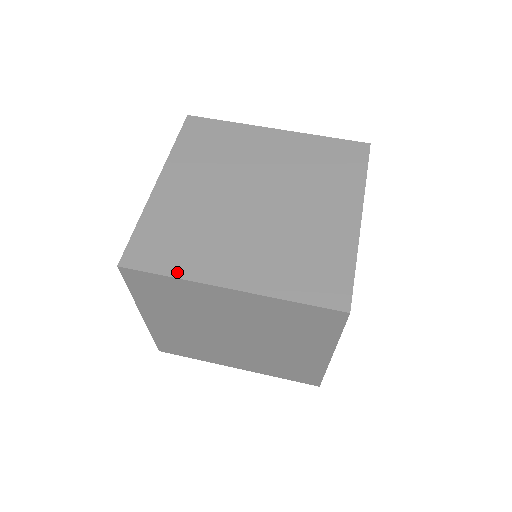
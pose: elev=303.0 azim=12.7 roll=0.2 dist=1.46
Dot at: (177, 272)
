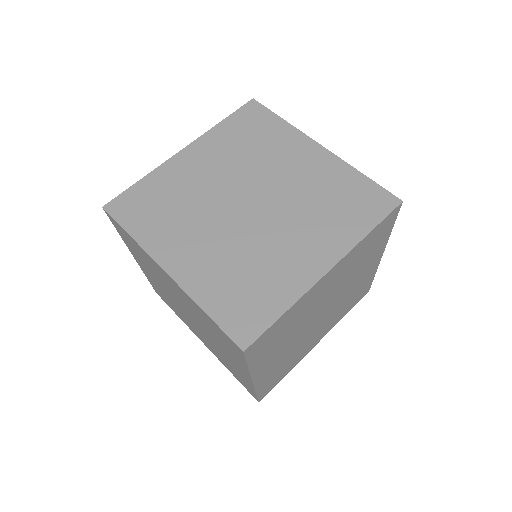
Dot at: (138, 235)
